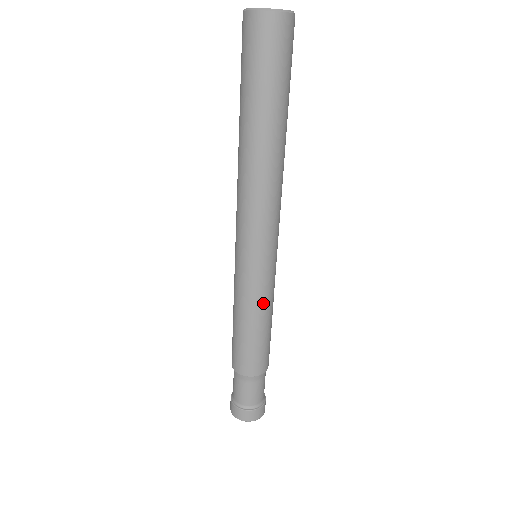
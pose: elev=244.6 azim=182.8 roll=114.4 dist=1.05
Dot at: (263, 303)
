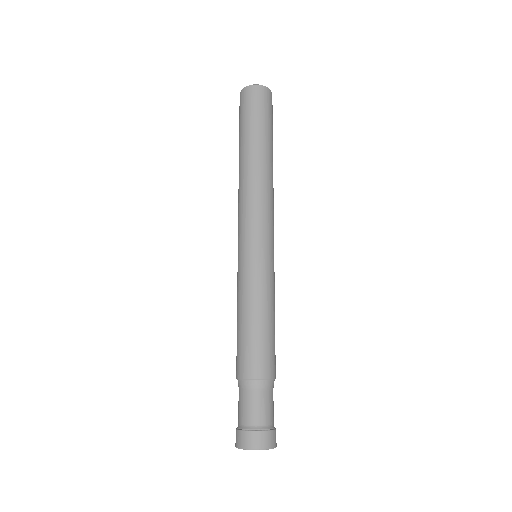
Dot at: (246, 290)
